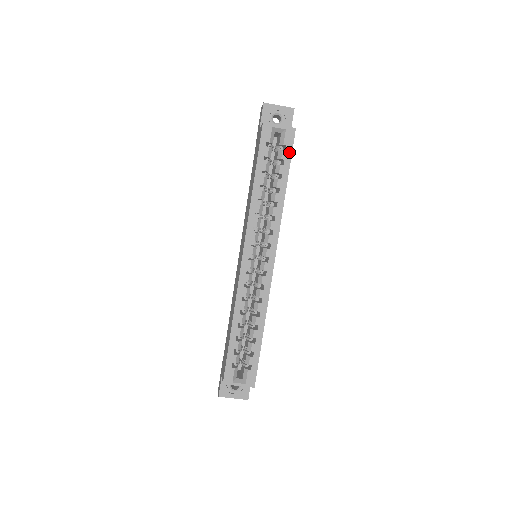
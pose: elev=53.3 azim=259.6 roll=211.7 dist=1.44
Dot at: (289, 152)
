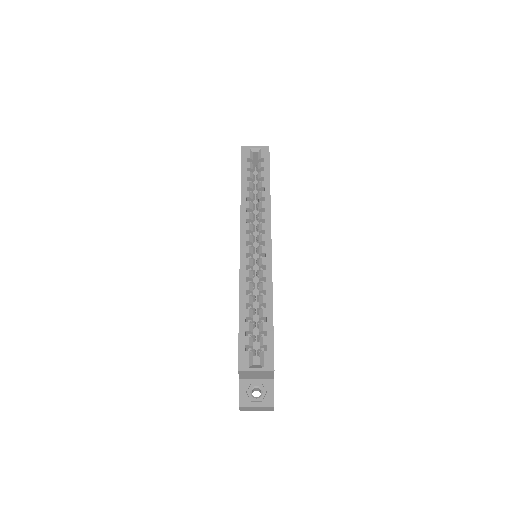
Dot at: (267, 162)
